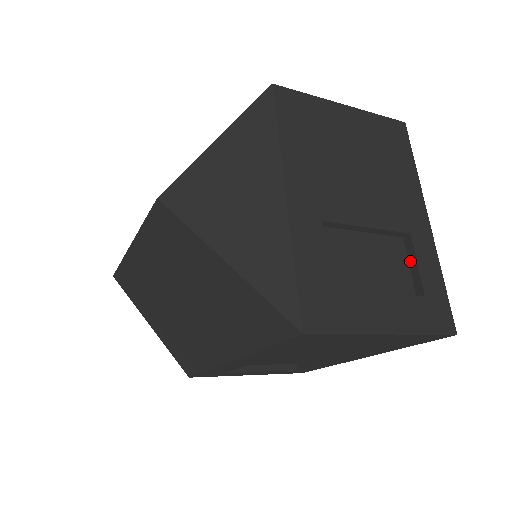
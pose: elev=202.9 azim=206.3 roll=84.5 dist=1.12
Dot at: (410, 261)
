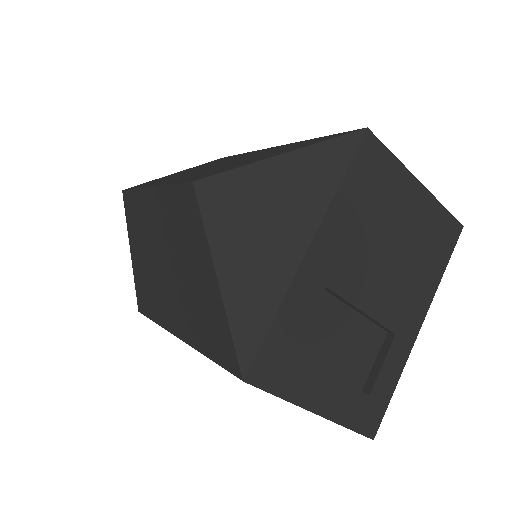
Dot at: (379, 356)
